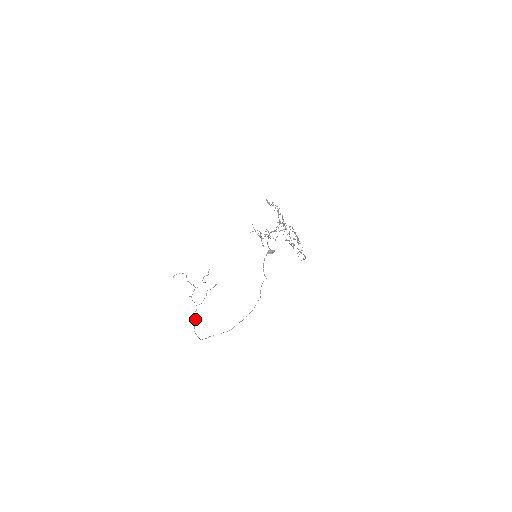
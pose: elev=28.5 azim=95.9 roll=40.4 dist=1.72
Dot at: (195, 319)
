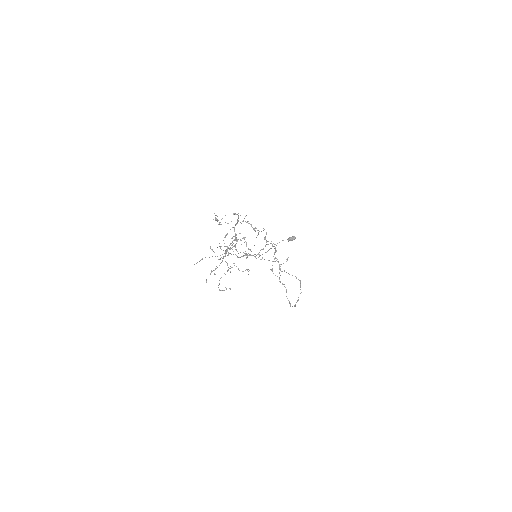
Dot at: (285, 287)
